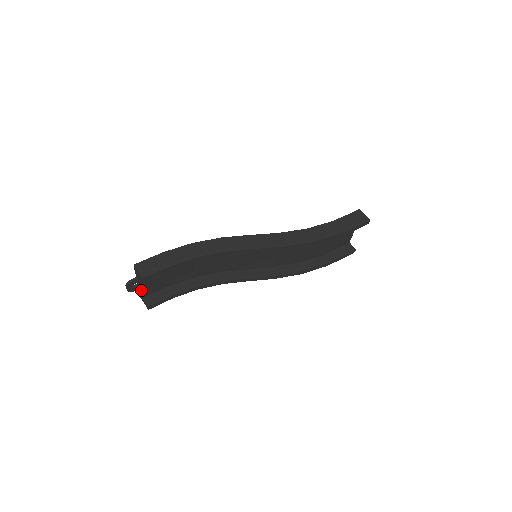
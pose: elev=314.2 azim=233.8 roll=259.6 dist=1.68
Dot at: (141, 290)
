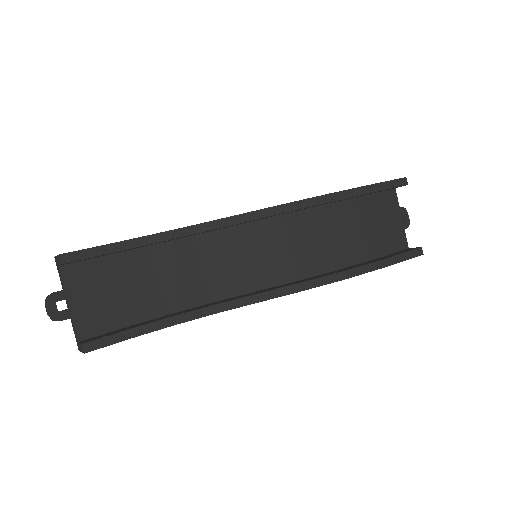
Dot at: (73, 318)
